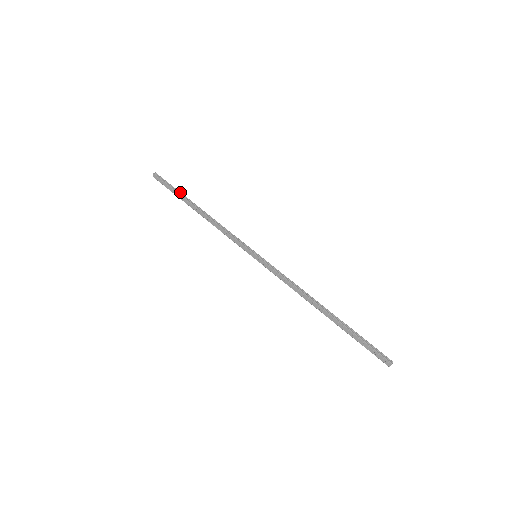
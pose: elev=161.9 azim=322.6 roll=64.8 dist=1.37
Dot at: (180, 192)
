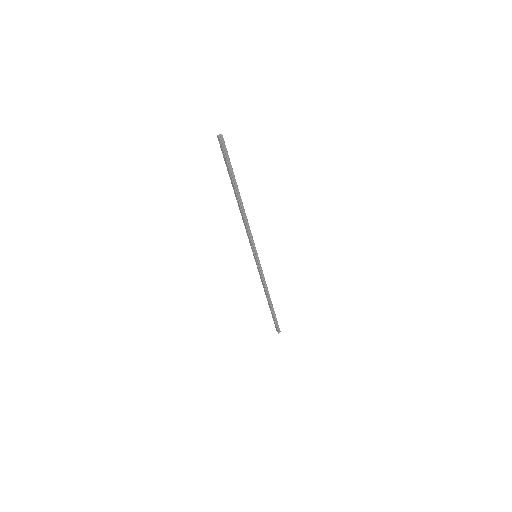
Dot at: (234, 175)
